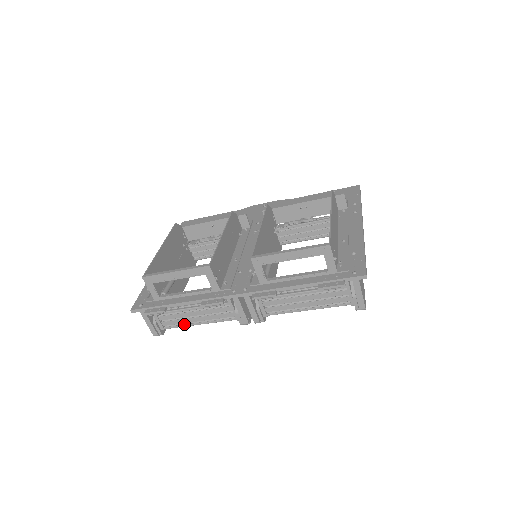
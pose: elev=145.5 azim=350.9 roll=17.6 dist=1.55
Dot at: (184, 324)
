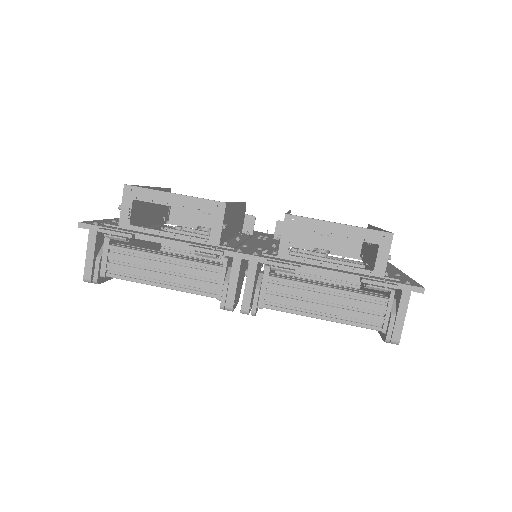
Dot at: (138, 278)
